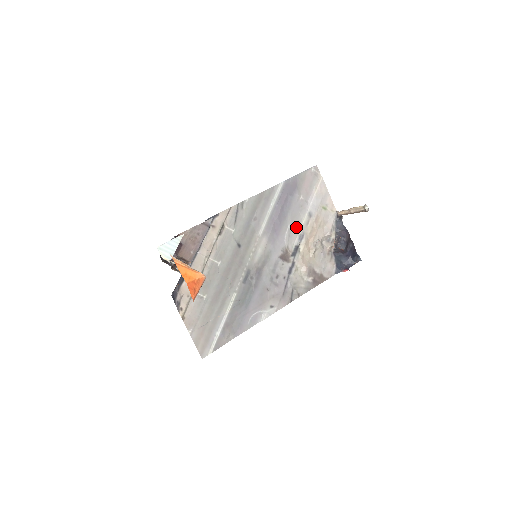
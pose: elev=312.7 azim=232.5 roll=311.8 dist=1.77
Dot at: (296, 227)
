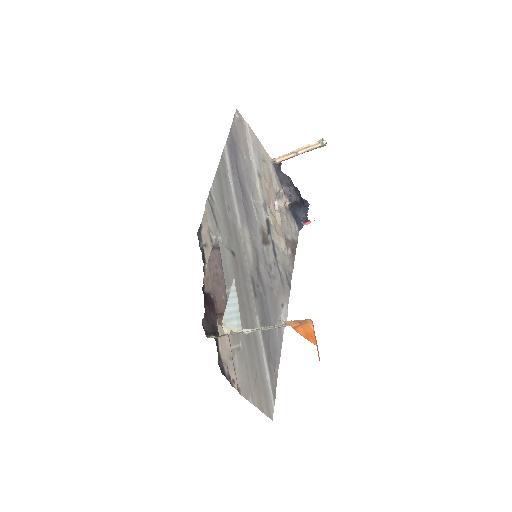
Dot at: (256, 197)
